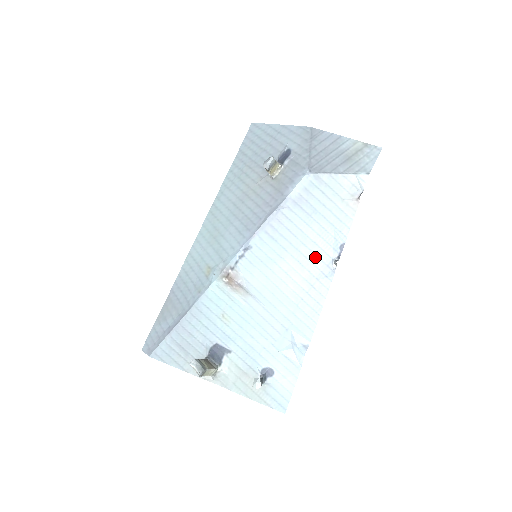
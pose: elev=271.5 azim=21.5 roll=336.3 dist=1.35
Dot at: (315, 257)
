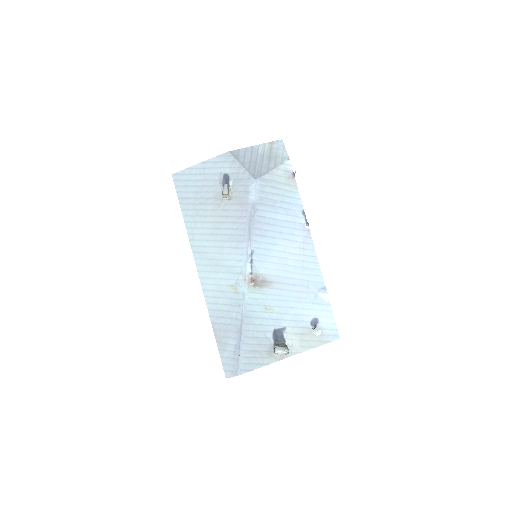
Dot at: (293, 230)
